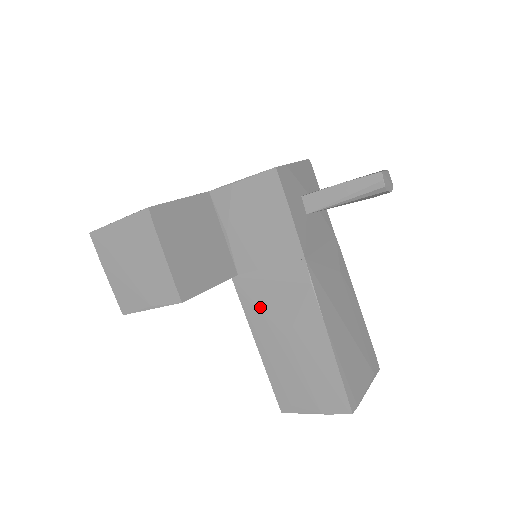
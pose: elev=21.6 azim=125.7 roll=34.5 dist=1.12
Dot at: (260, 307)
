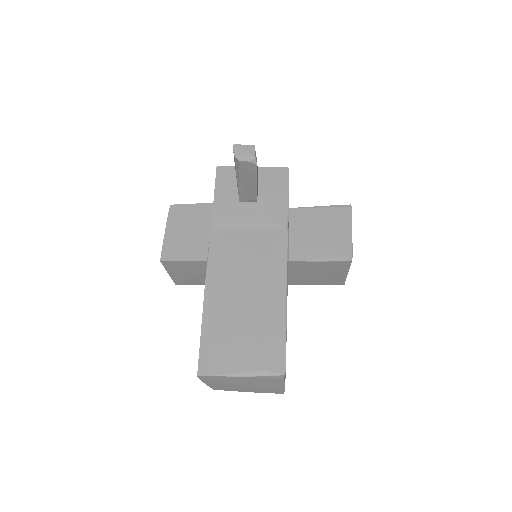
Dot at: occluded
